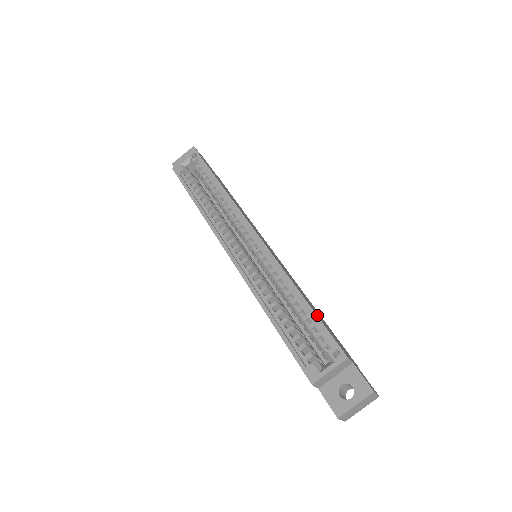
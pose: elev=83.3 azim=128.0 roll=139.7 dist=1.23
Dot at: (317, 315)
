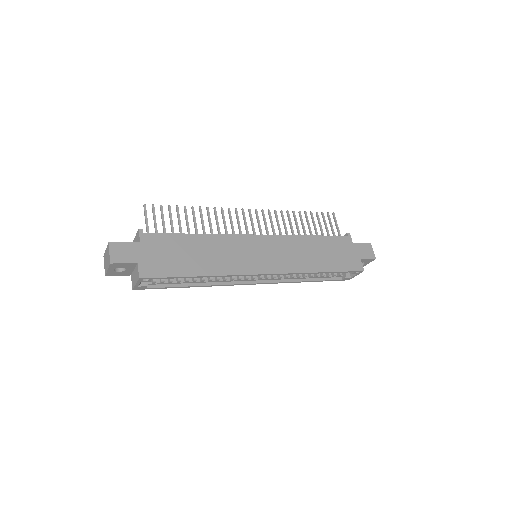
Dot at: (336, 269)
